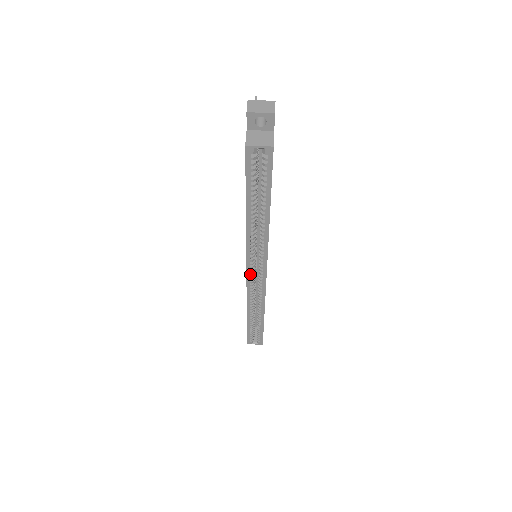
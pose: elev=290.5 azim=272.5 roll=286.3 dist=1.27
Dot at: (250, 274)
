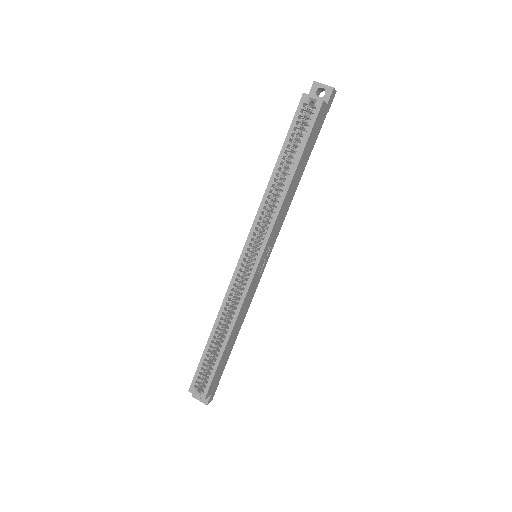
Dot at: (243, 260)
